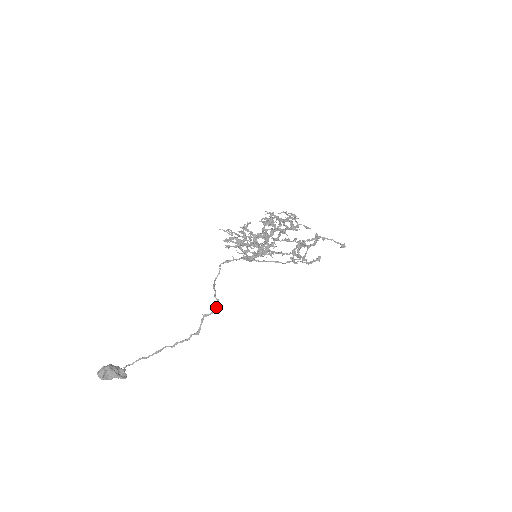
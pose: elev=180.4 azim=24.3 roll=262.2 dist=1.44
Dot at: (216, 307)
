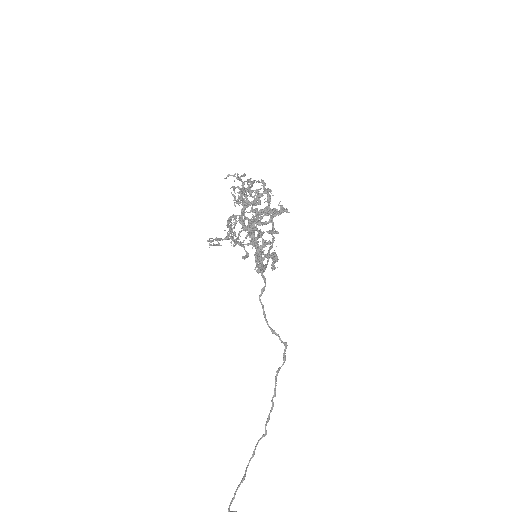
Dot at: occluded
